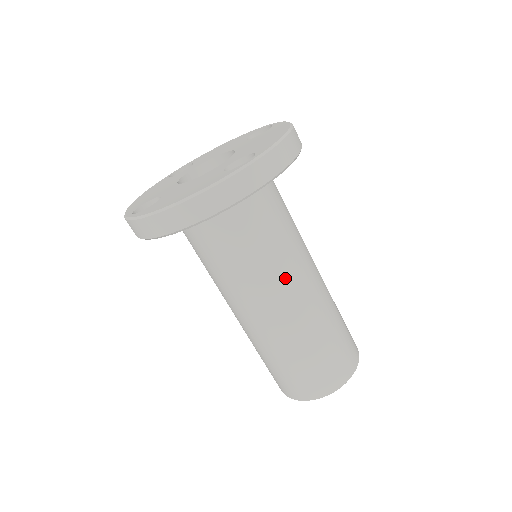
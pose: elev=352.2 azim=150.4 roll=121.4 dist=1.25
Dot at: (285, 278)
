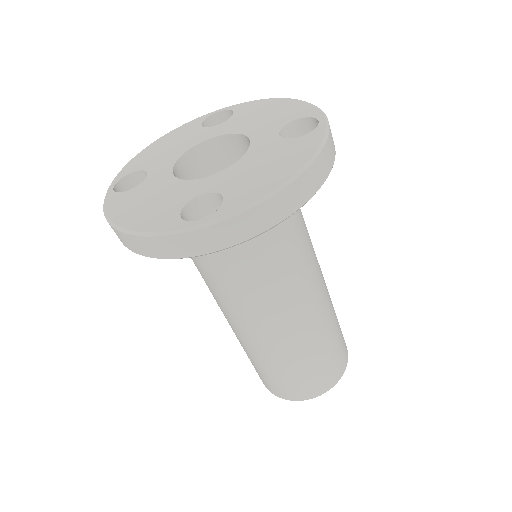
Dot at: (255, 309)
